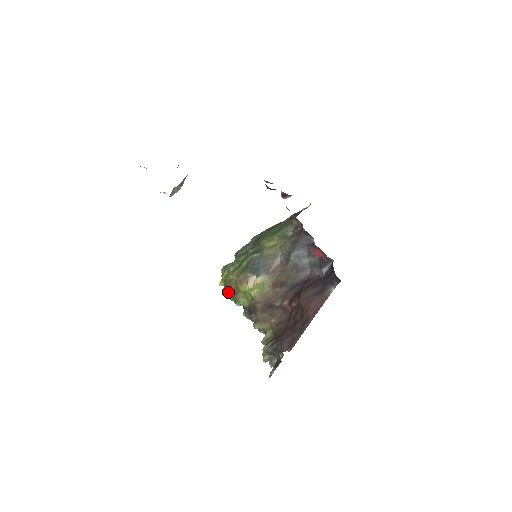
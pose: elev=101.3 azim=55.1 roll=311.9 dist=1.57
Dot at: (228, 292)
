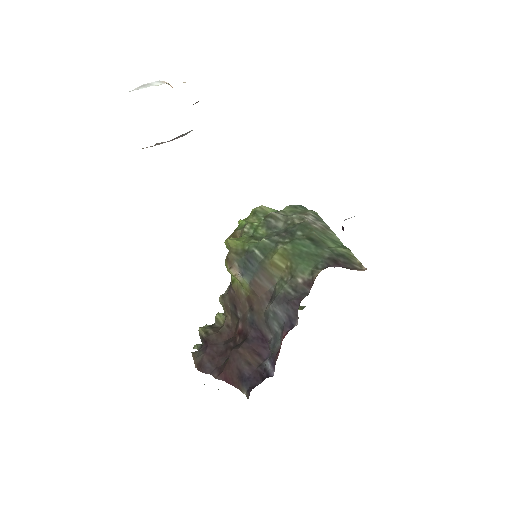
Dot at: (227, 244)
